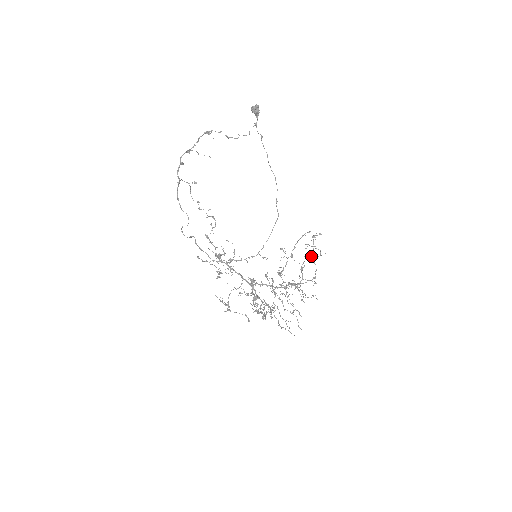
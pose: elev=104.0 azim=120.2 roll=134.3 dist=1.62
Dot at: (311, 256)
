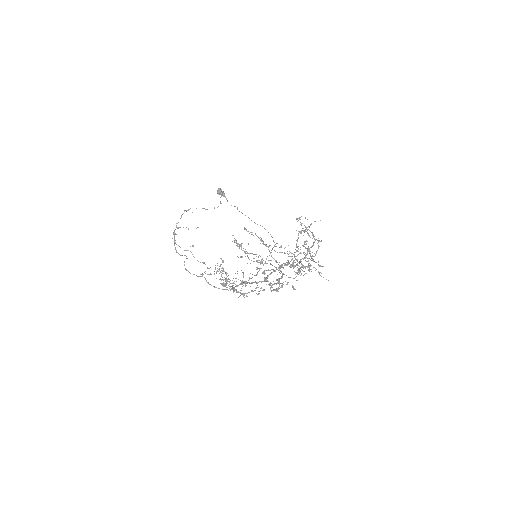
Dot at: occluded
